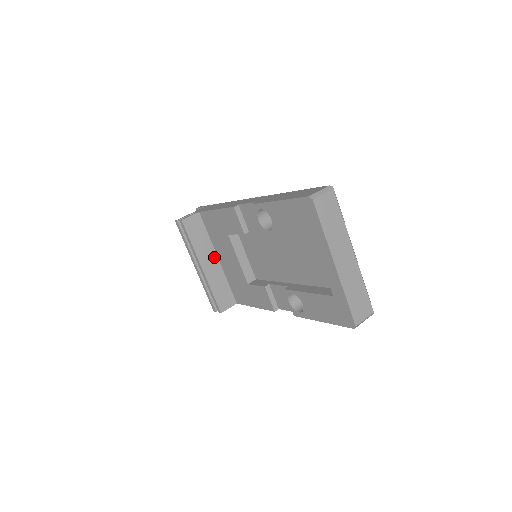
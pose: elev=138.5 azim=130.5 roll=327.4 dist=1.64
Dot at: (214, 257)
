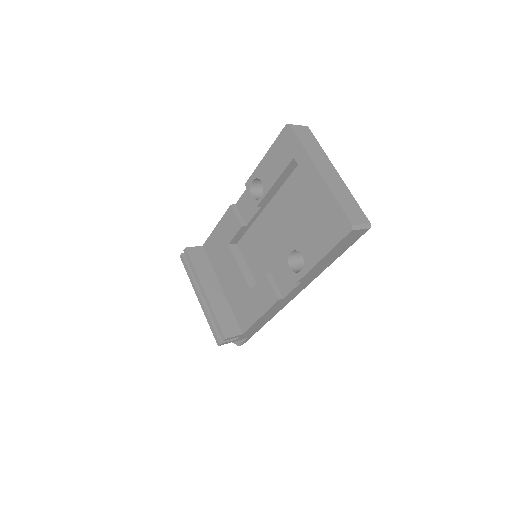
Dot at: (217, 285)
